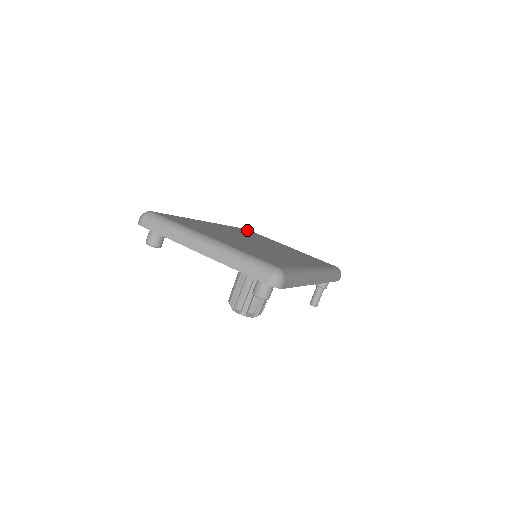
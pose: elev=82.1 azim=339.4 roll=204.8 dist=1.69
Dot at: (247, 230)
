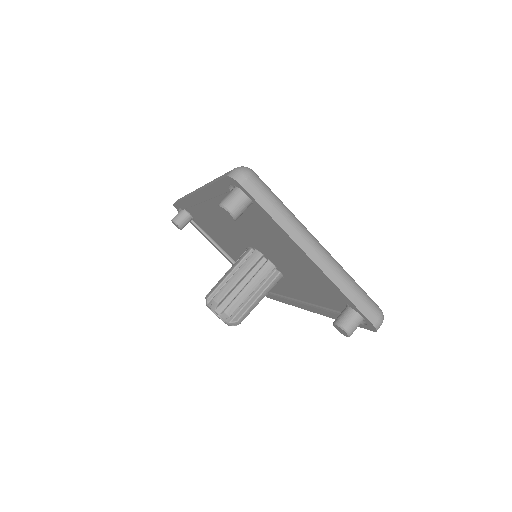
Dot at: occluded
